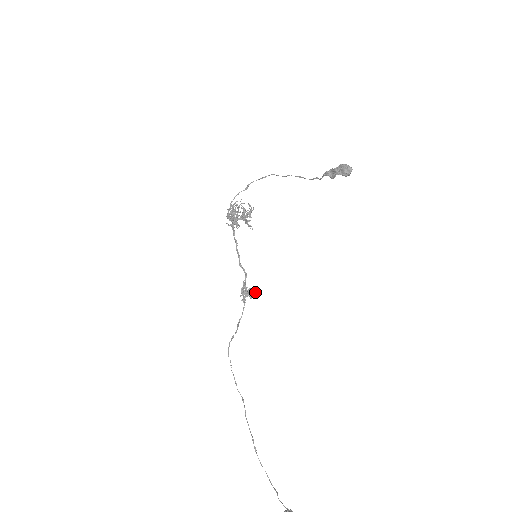
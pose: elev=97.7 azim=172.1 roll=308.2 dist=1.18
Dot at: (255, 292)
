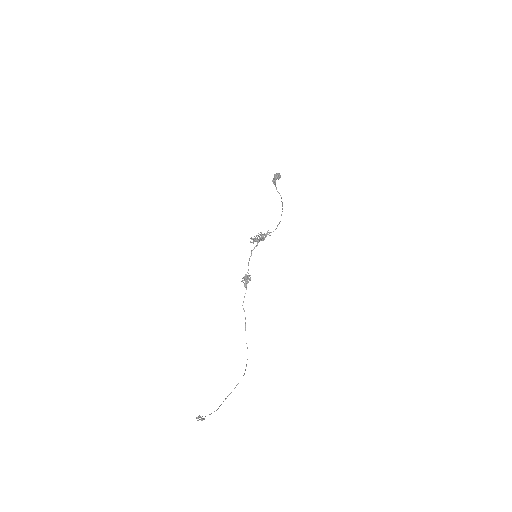
Dot at: (250, 279)
